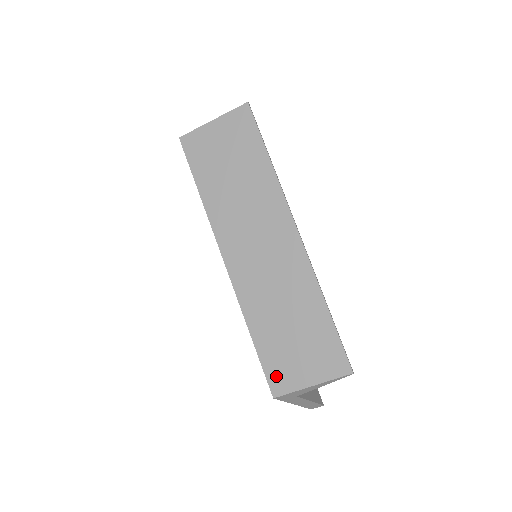
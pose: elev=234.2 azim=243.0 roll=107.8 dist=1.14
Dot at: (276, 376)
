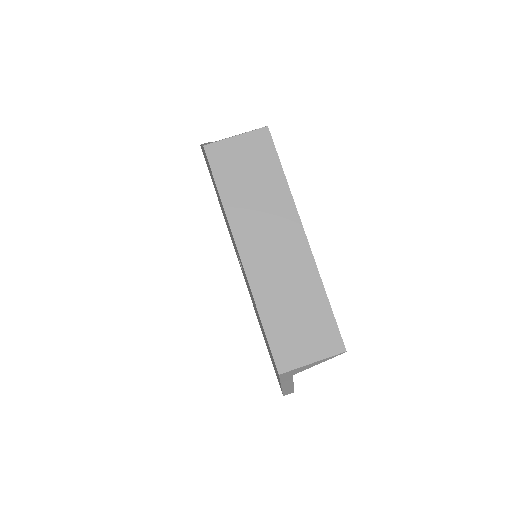
Dot at: (282, 355)
